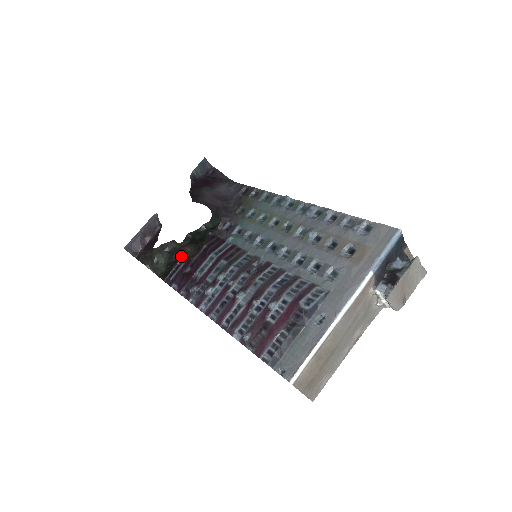
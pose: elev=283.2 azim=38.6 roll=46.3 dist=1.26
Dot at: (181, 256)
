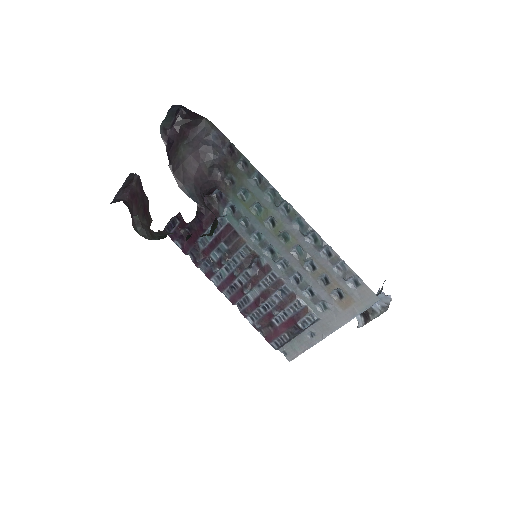
Dot at: (175, 216)
